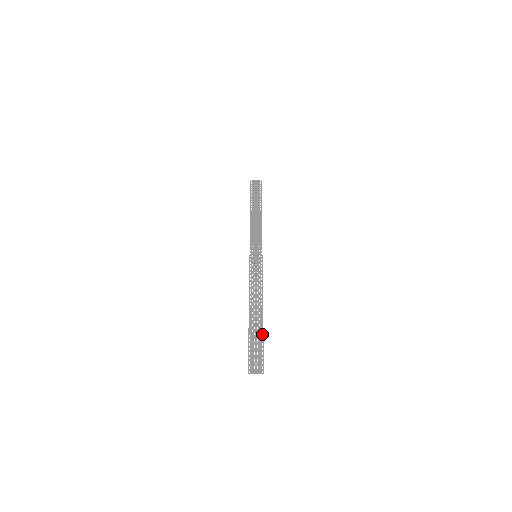
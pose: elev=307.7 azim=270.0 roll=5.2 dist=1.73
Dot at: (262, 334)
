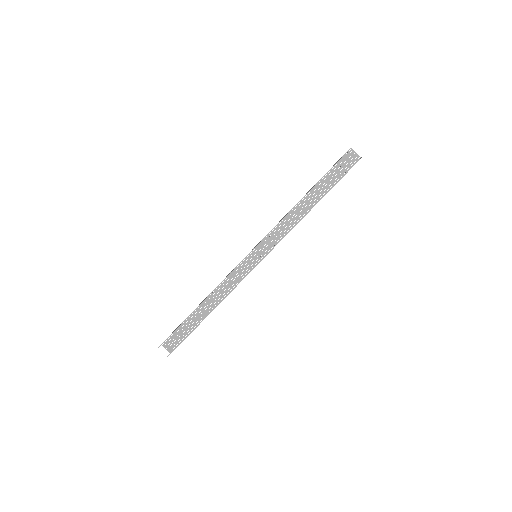
Dot at: (196, 326)
